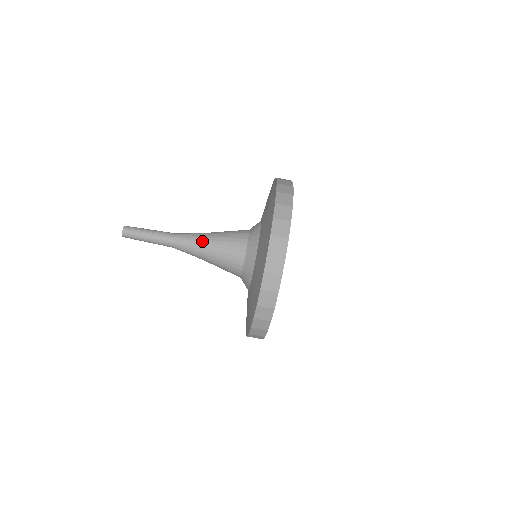
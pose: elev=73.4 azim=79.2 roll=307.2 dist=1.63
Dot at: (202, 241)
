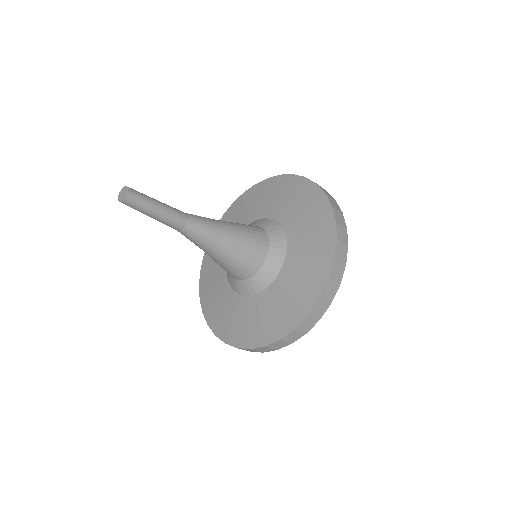
Dot at: (215, 245)
